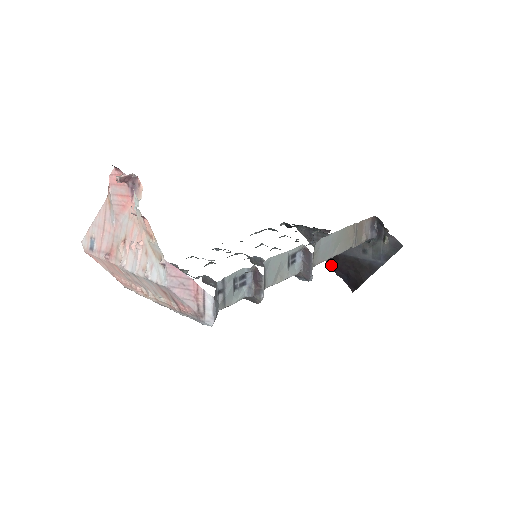
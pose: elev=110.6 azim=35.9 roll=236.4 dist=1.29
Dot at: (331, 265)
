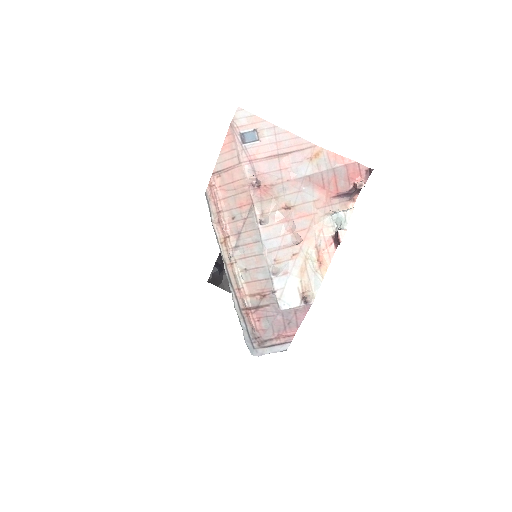
Dot at: occluded
